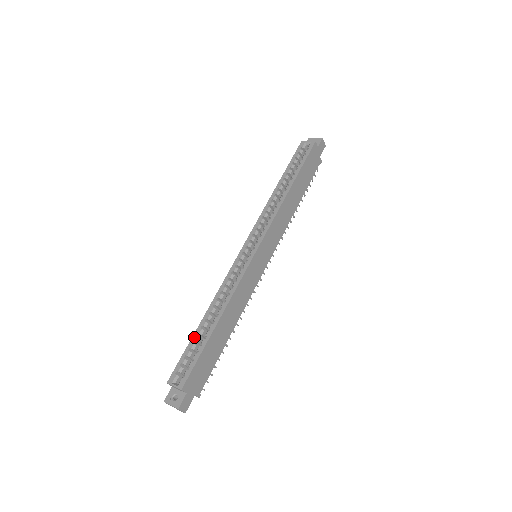
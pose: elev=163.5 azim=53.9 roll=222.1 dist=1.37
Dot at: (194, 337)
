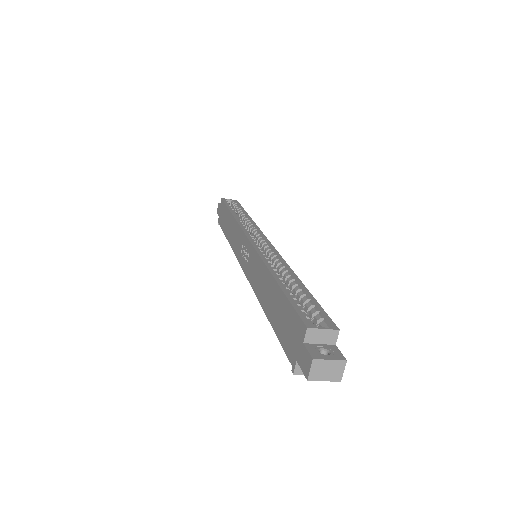
Dot at: (286, 290)
